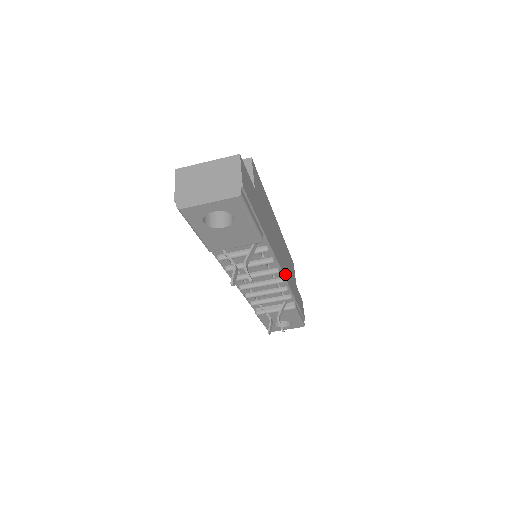
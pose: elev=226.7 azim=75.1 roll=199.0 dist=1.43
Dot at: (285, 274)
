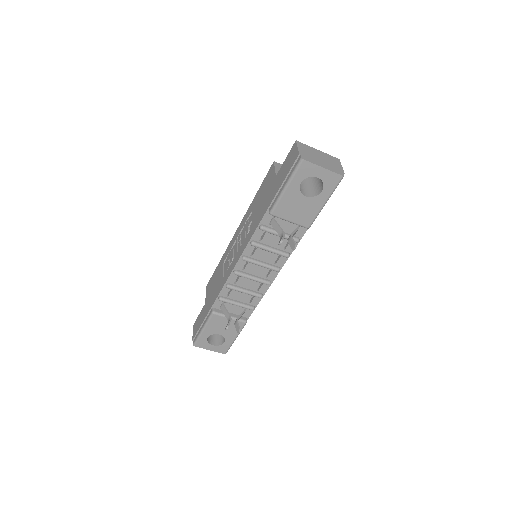
Dot at: occluded
